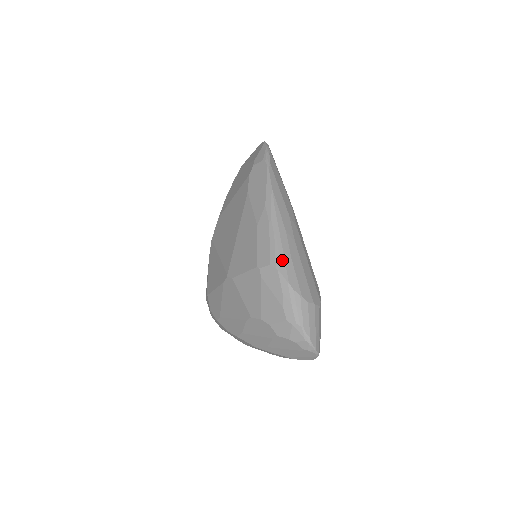
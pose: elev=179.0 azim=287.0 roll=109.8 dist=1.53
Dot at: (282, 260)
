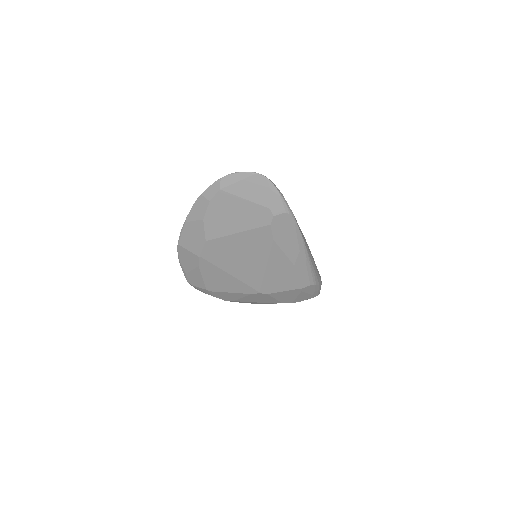
Dot at: (316, 278)
